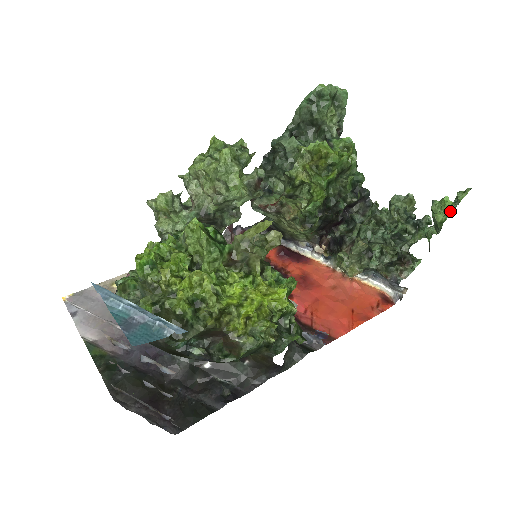
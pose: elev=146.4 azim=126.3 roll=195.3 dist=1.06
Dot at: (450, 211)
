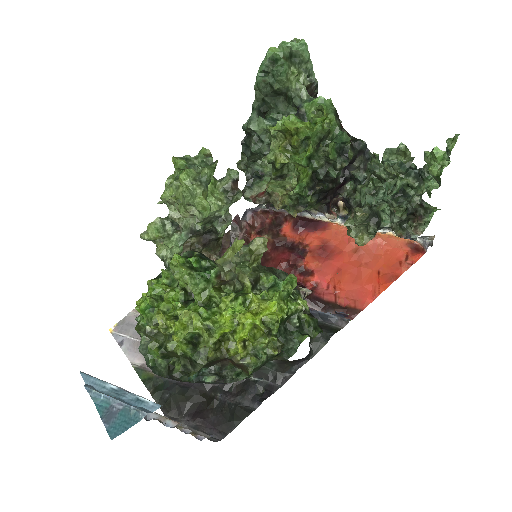
Dot at: (445, 162)
